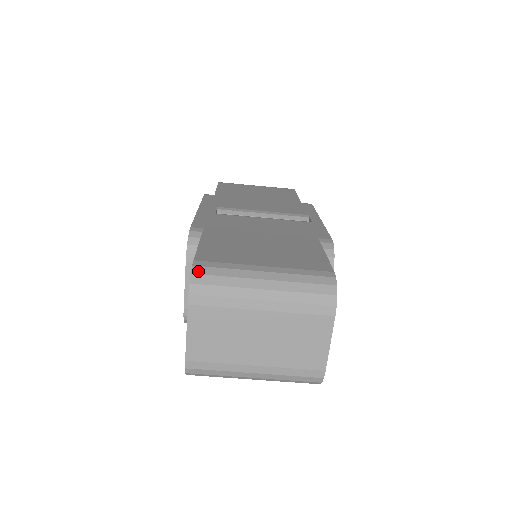
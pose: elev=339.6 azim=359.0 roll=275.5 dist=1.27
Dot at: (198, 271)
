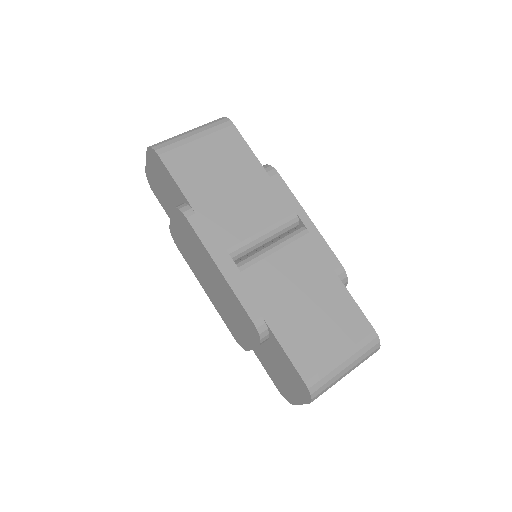
Dot at: (313, 390)
